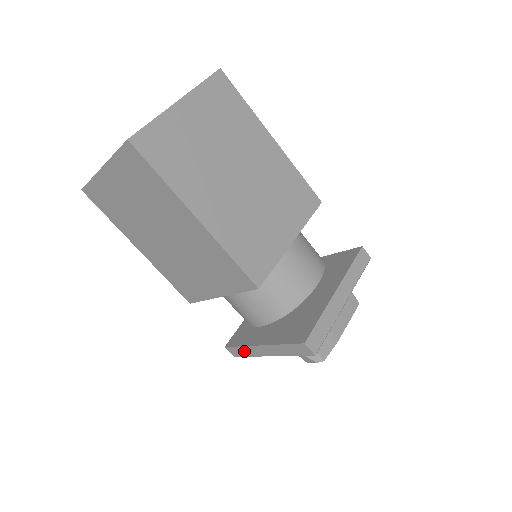
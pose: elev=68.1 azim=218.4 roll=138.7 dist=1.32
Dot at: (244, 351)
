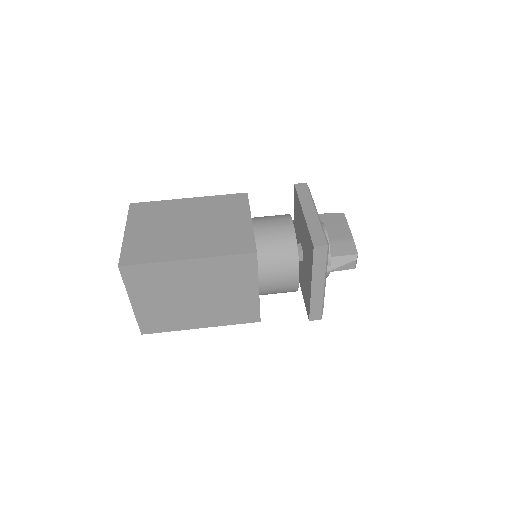
Dot at: (316, 306)
